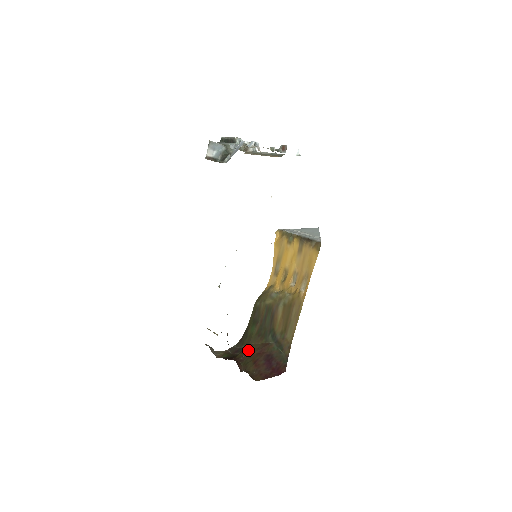
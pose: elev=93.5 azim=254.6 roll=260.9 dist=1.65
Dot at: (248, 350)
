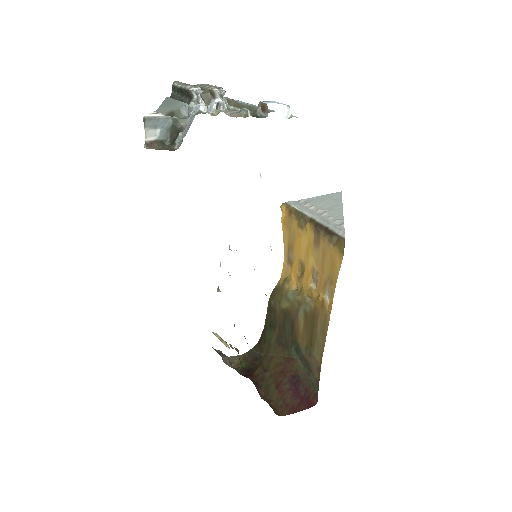
Dot at: (268, 364)
